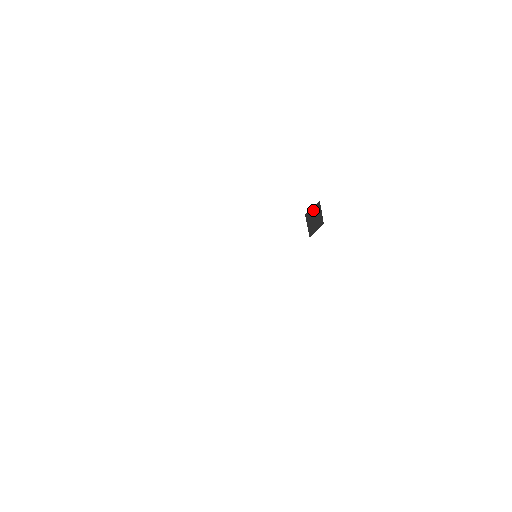
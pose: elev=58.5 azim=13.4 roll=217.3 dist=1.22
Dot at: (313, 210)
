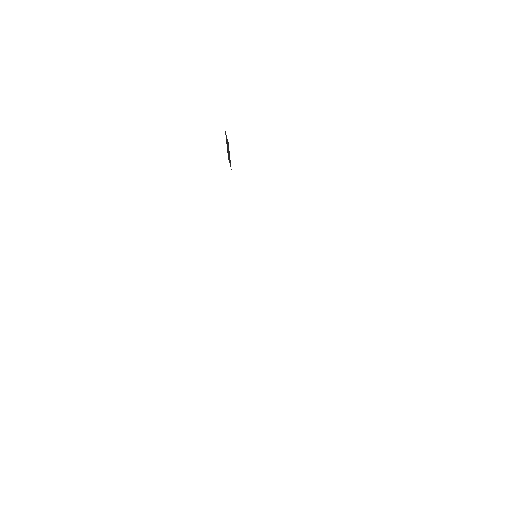
Dot at: occluded
